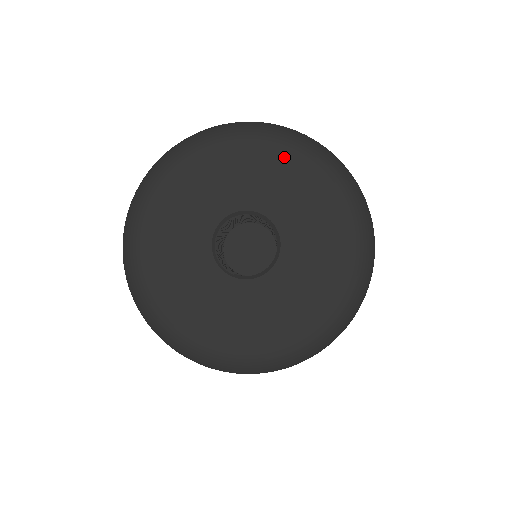
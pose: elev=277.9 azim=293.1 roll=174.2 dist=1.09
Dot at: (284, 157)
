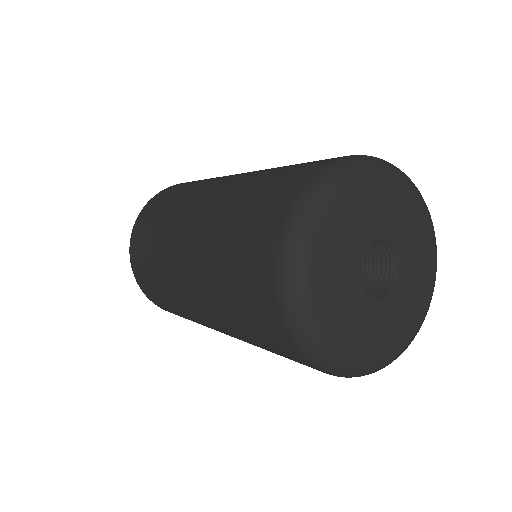
Dot at: (429, 252)
